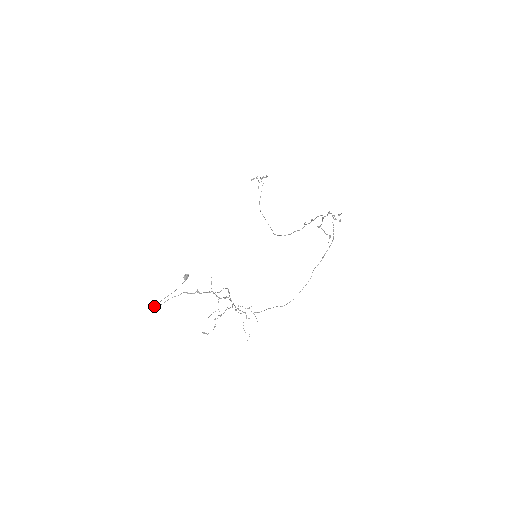
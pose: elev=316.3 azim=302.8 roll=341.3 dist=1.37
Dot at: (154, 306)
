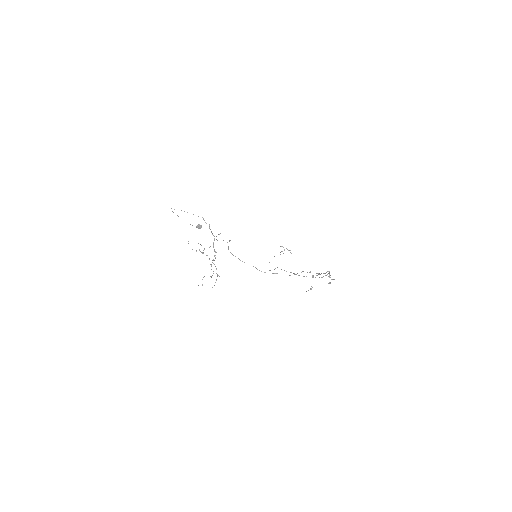
Dot at: occluded
